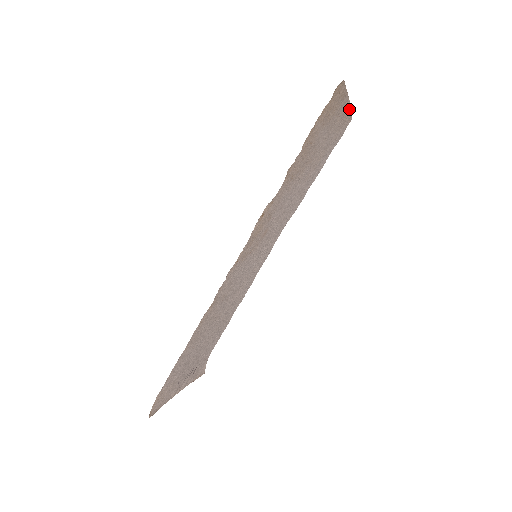
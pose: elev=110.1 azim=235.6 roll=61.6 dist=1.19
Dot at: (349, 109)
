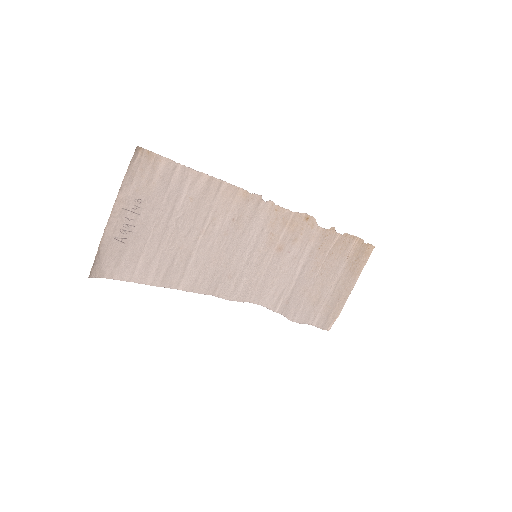
Dot at: (342, 305)
